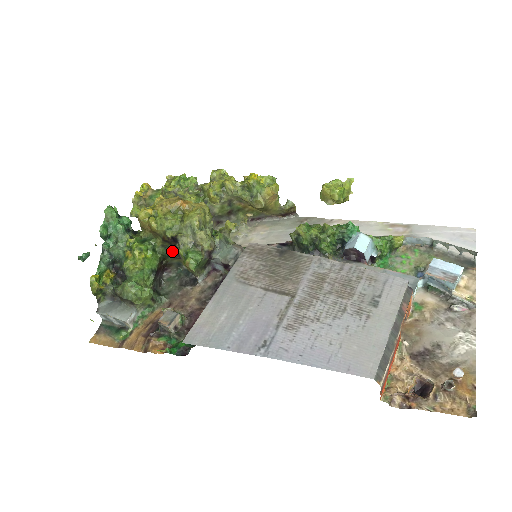
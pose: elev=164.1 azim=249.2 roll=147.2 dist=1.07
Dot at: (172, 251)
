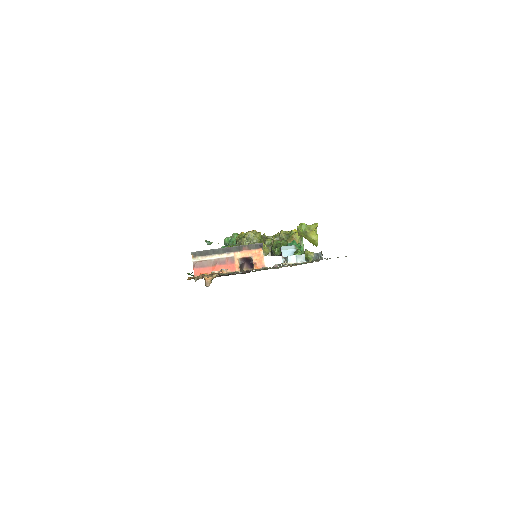
Dot at: occluded
